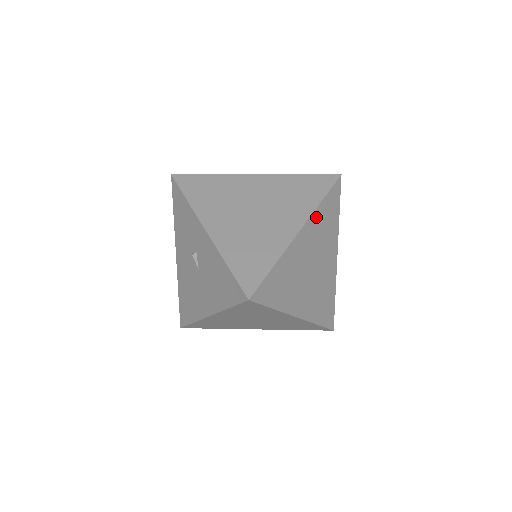
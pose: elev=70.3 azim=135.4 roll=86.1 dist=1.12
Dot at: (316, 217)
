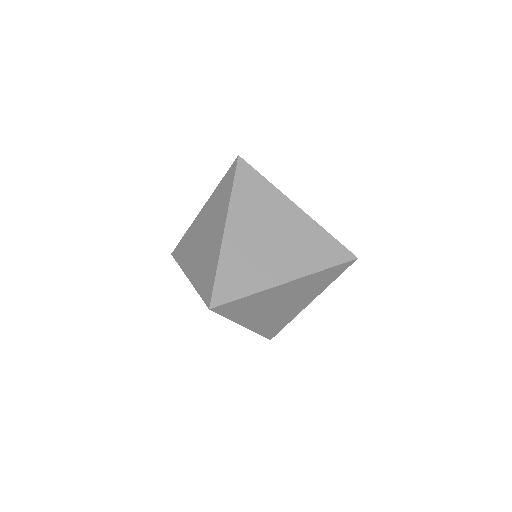
Dot at: (236, 205)
